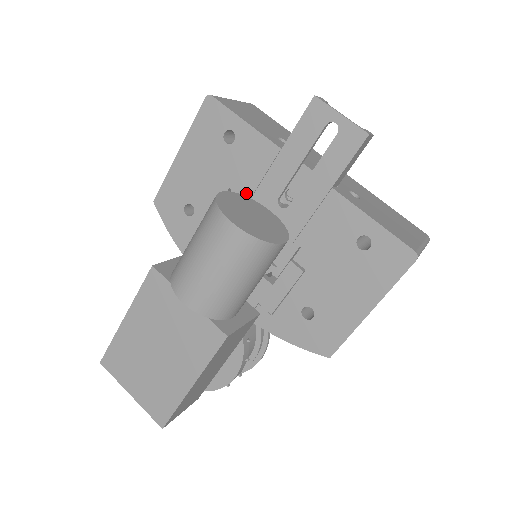
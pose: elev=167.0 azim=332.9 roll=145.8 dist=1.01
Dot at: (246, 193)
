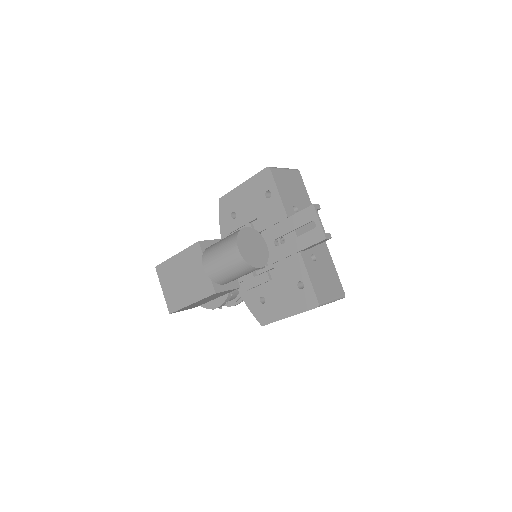
Dot at: (263, 226)
